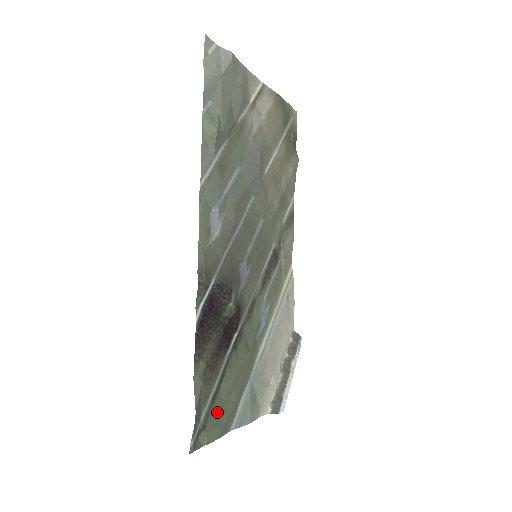
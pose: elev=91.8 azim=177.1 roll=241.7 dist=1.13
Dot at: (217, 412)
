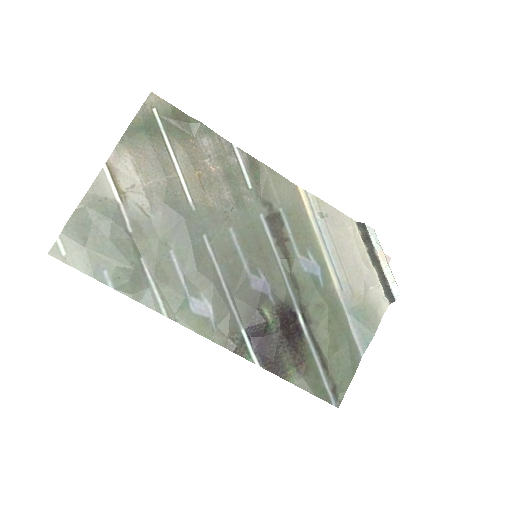
Dot at: (336, 367)
